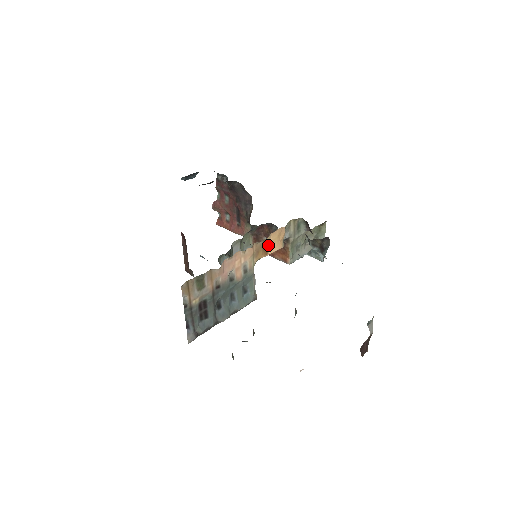
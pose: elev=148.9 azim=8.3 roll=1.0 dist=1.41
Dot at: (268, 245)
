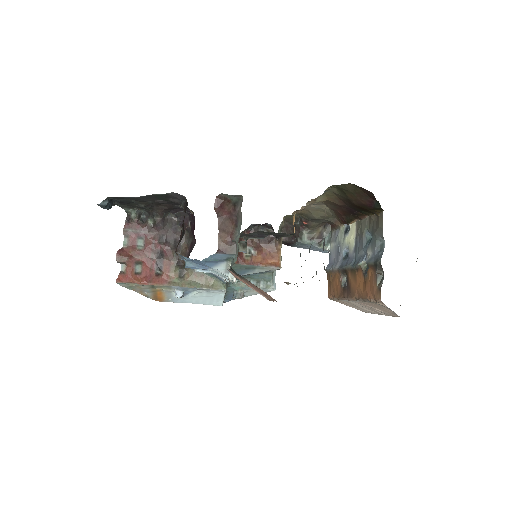
Dot at: (293, 223)
